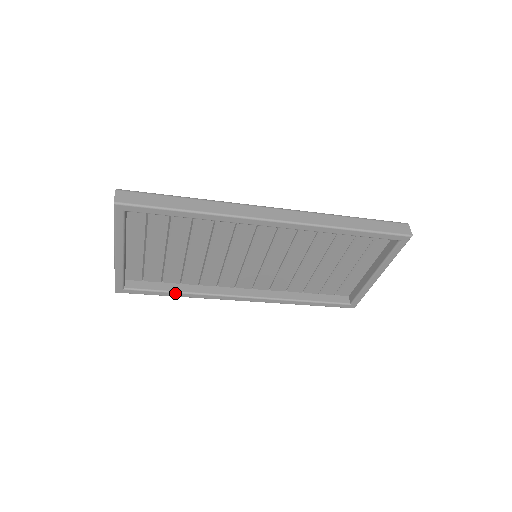
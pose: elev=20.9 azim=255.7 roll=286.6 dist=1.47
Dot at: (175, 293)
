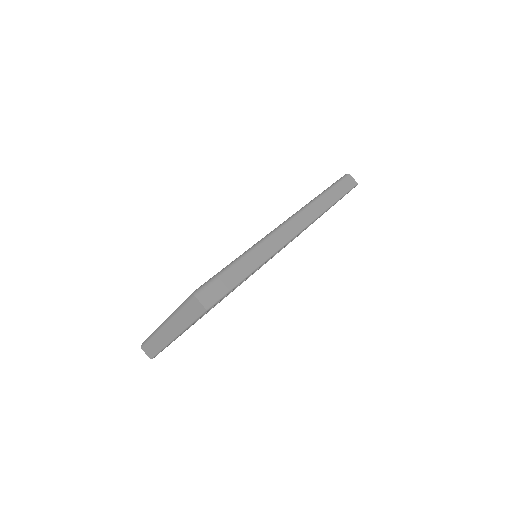
Dot at: (195, 322)
